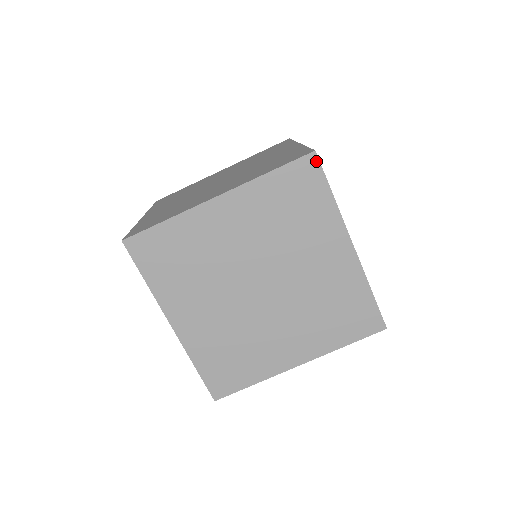
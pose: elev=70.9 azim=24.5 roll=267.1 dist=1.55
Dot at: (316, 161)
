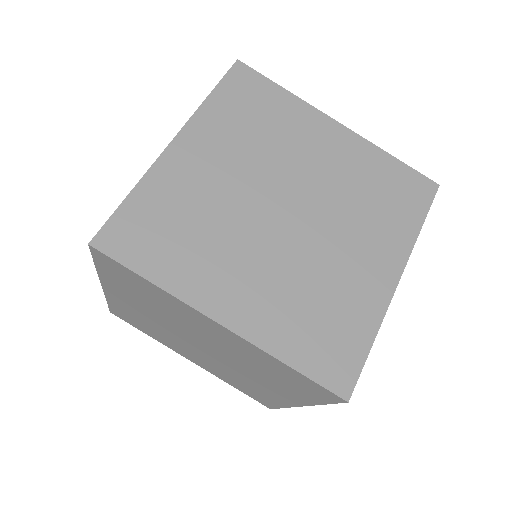
Dot at: (245, 67)
